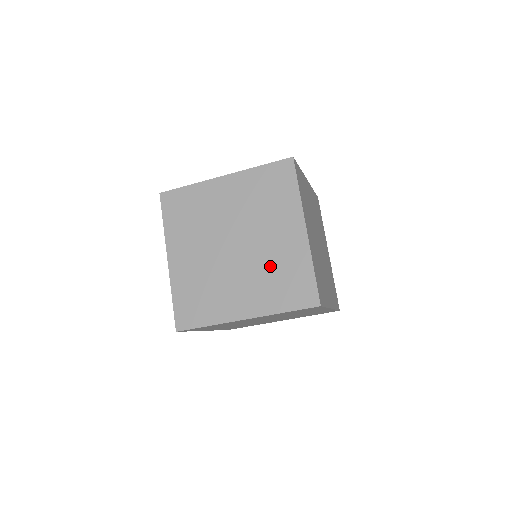
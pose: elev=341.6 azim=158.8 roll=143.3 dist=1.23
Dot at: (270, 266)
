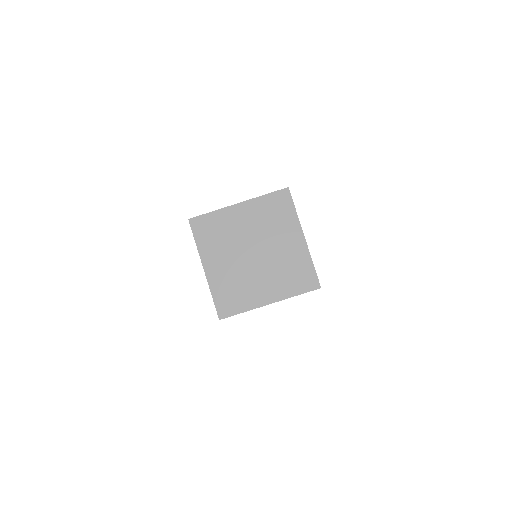
Dot at: occluded
